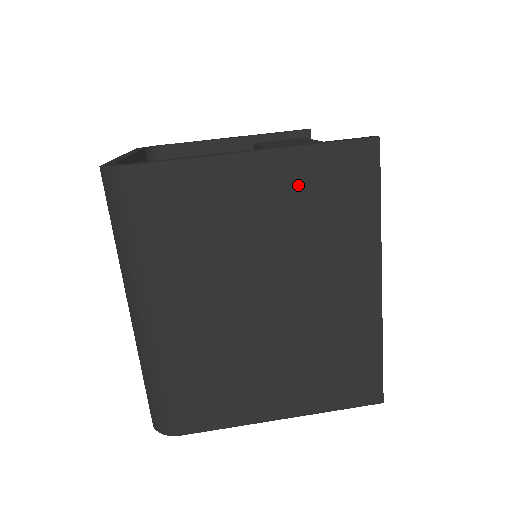
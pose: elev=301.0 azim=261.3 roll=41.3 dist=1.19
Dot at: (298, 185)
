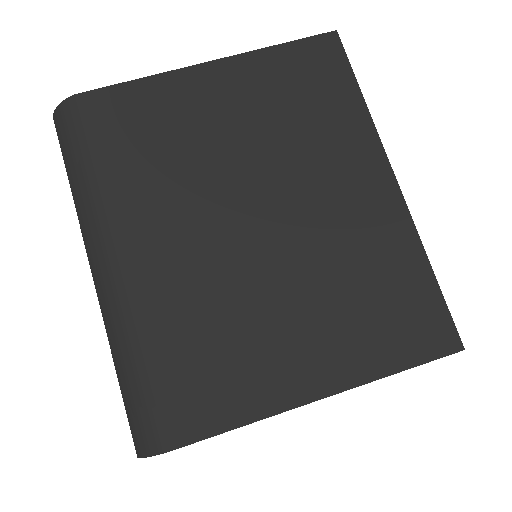
Dot at: (264, 86)
